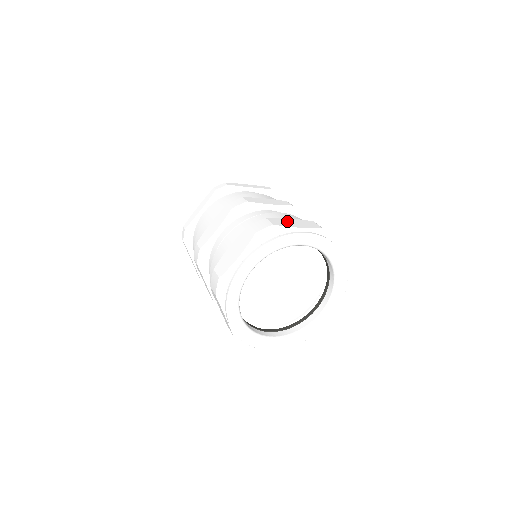
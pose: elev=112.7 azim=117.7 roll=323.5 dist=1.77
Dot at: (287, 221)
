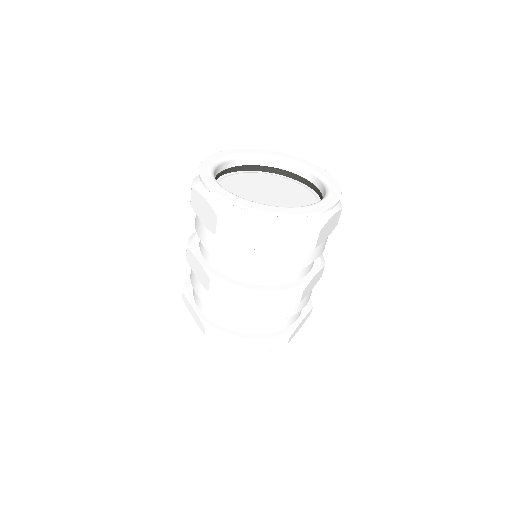
Dot at: occluded
